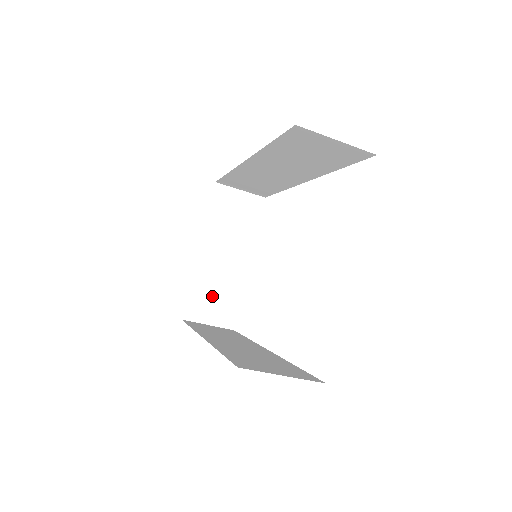
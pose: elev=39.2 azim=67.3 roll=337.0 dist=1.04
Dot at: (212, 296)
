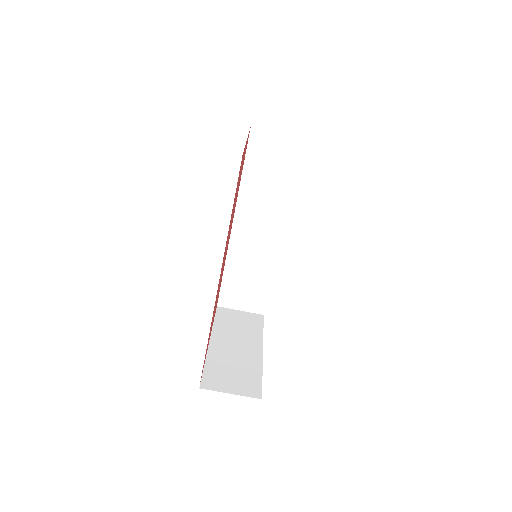
Dot at: (230, 372)
